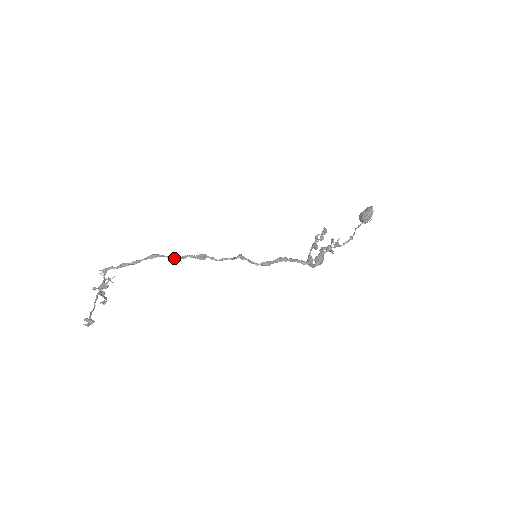
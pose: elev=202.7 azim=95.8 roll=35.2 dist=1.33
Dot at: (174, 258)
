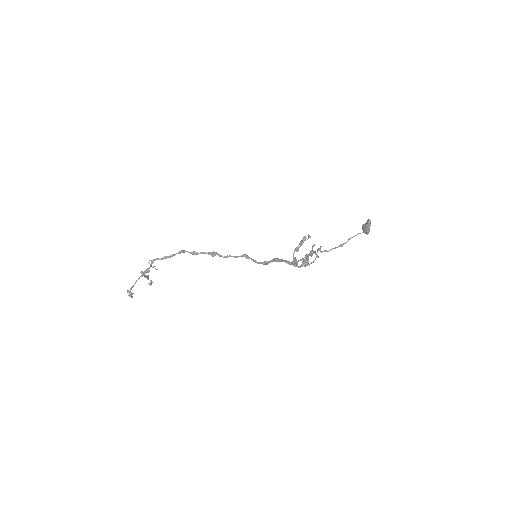
Dot at: (193, 253)
